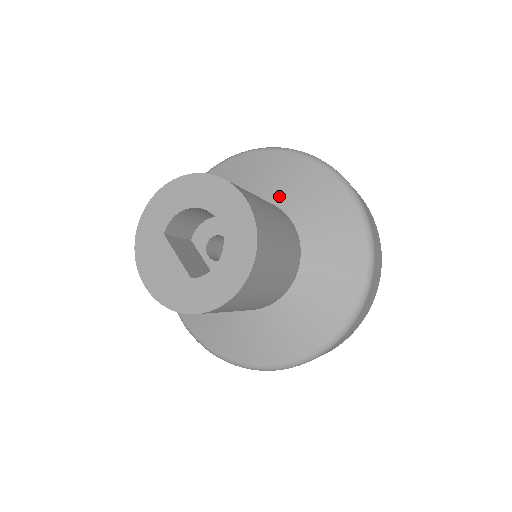
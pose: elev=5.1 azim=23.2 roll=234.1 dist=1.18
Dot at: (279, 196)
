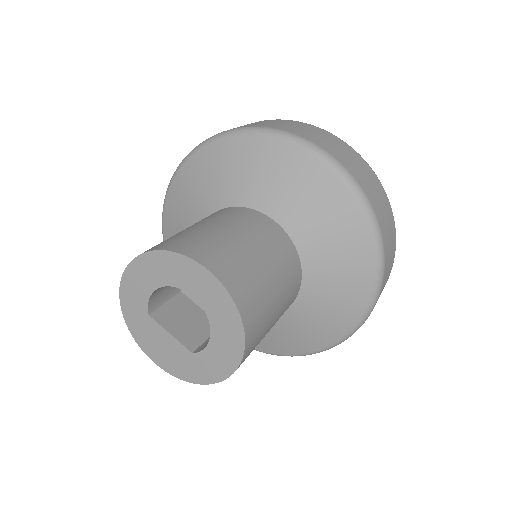
Dot at: (254, 196)
